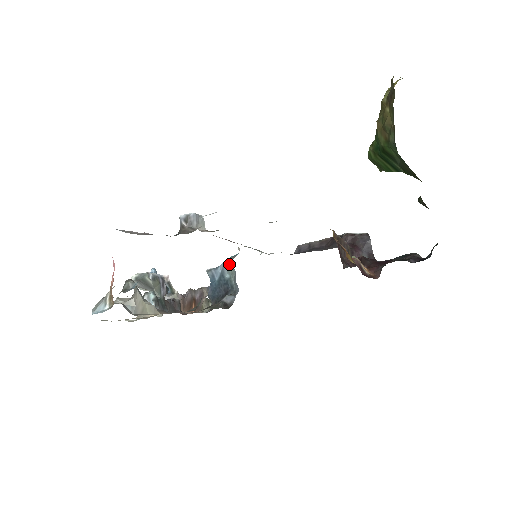
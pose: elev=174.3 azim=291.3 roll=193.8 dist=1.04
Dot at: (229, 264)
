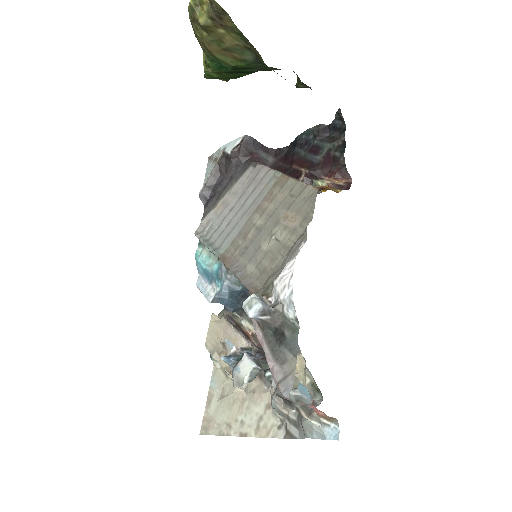
Dot at: (235, 281)
